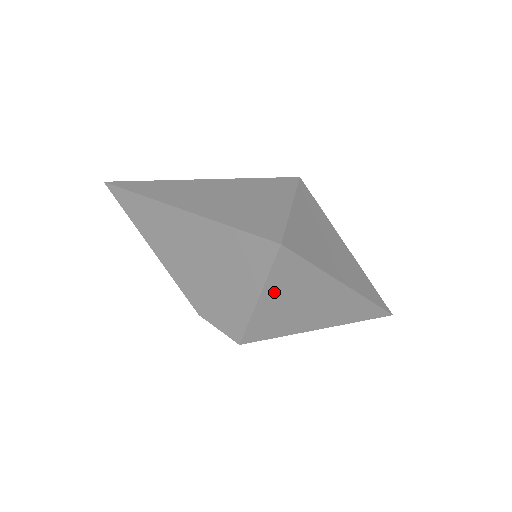
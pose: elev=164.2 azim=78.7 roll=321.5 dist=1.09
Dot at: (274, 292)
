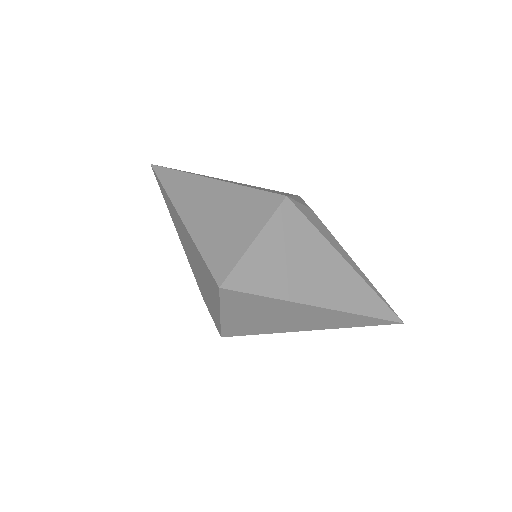
Dot at: (235, 312)
